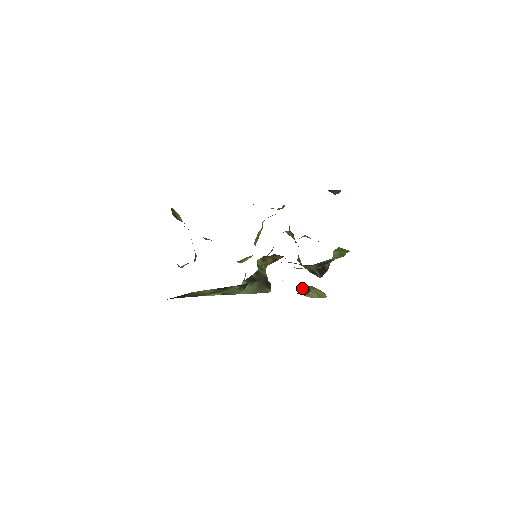
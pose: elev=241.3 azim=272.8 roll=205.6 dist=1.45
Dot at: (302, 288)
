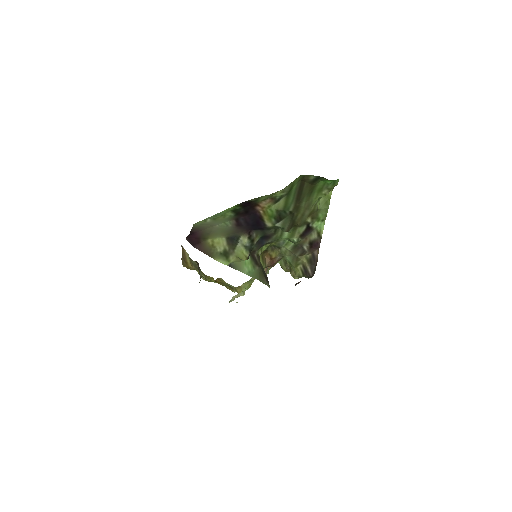
Dot at: (297, 283)
